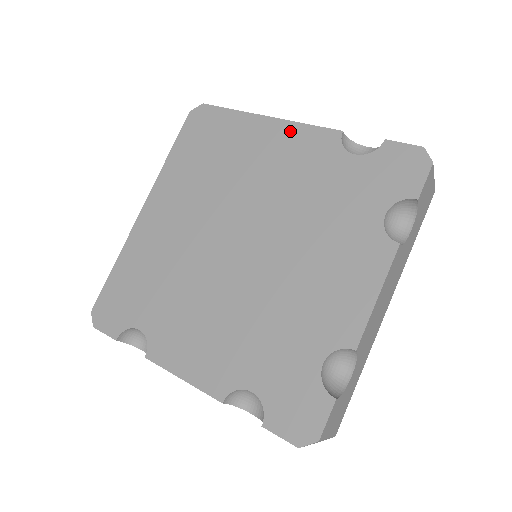
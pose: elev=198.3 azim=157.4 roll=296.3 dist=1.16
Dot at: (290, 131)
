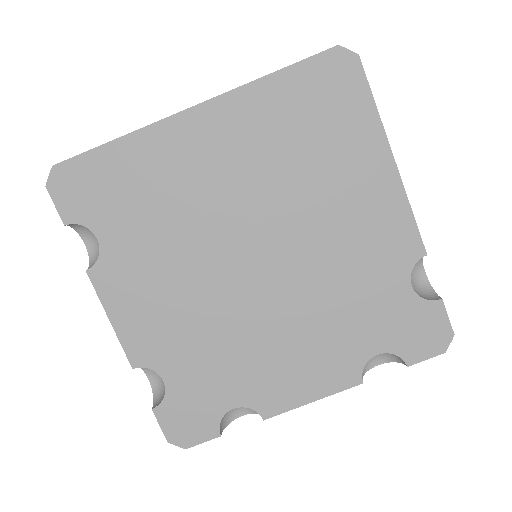
Dot at: (395, 202)
